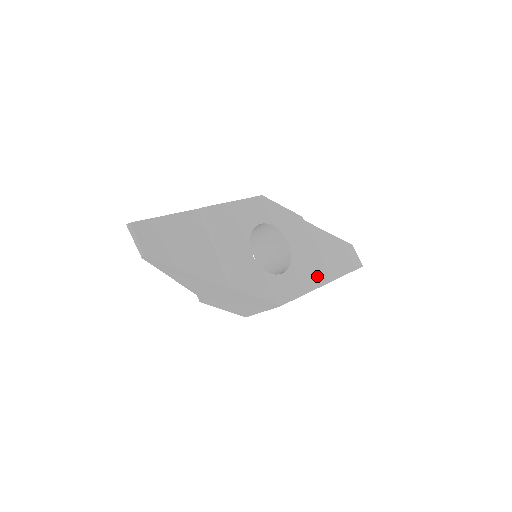
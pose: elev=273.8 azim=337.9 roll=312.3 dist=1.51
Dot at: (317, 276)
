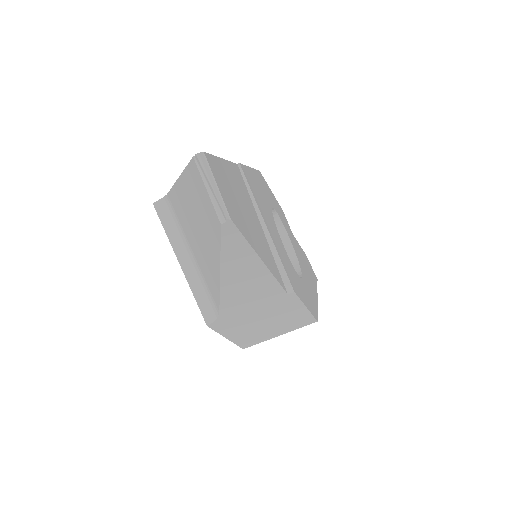
Dot at: (312, 285)
